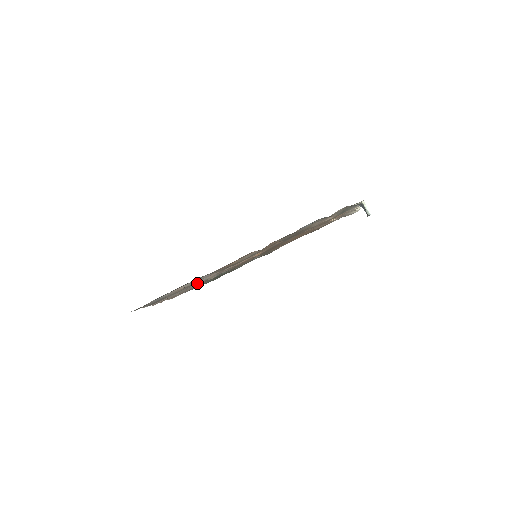
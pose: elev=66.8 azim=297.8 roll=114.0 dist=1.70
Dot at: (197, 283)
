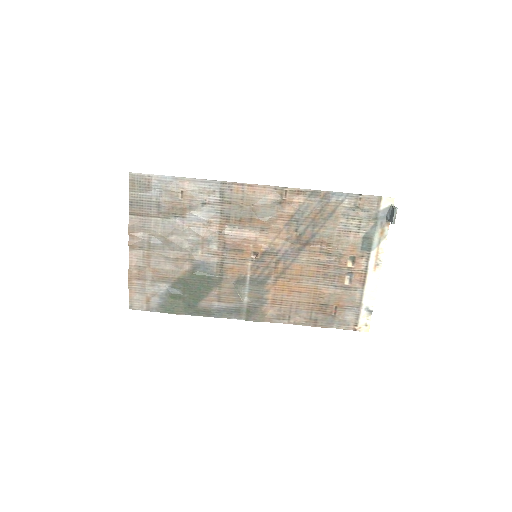
Dot at: (183, 242)
